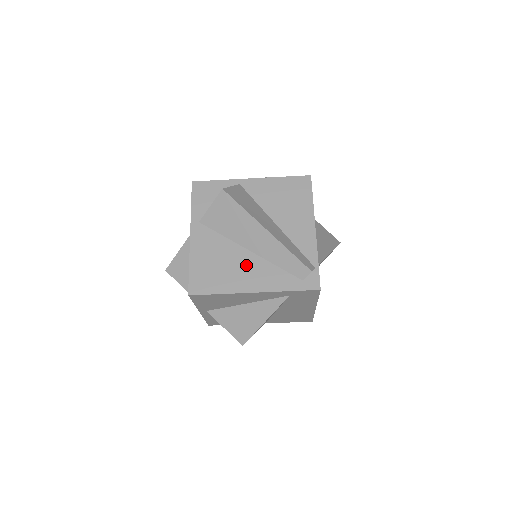
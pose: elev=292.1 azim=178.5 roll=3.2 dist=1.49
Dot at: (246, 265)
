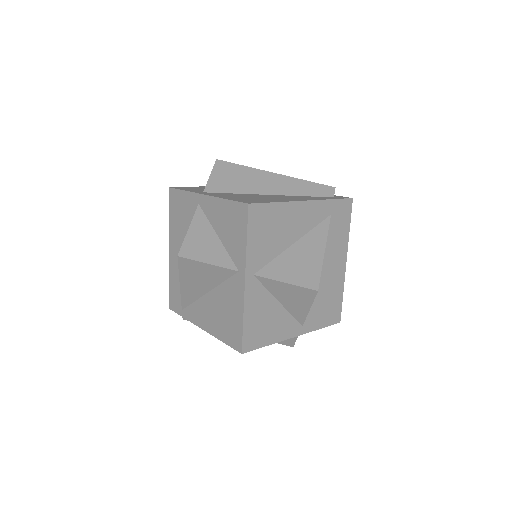
Dot at: (278, 197)
